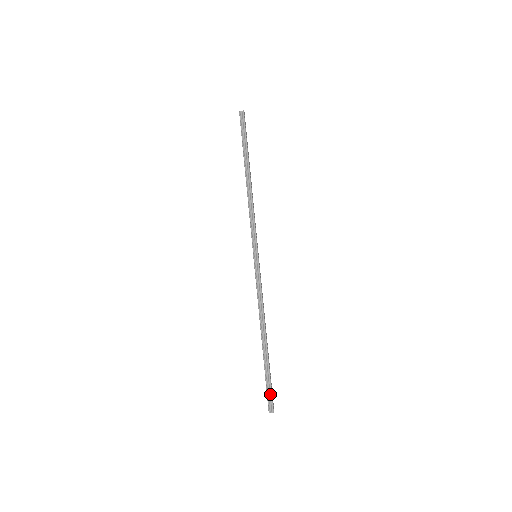
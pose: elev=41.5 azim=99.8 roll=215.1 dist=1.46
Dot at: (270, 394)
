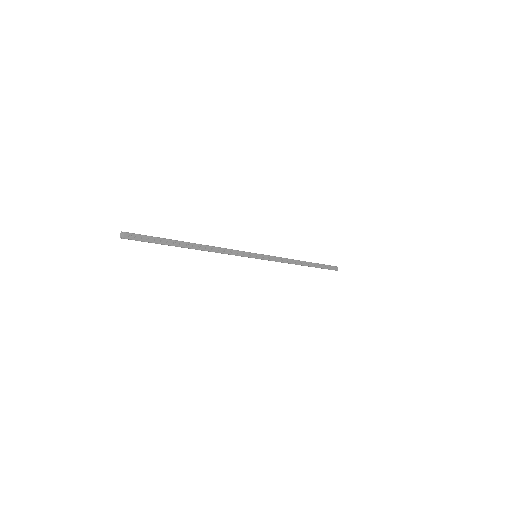
Dot at: occluded
